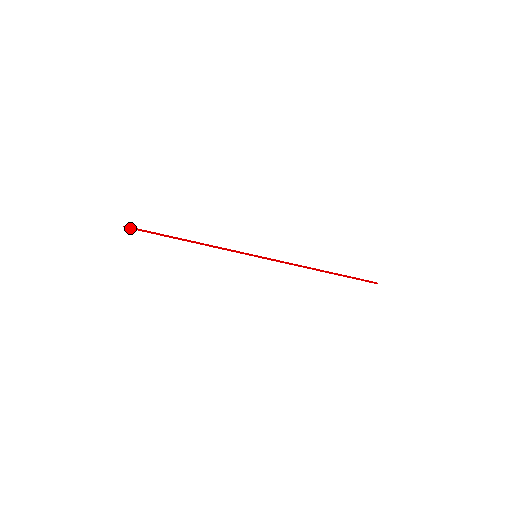
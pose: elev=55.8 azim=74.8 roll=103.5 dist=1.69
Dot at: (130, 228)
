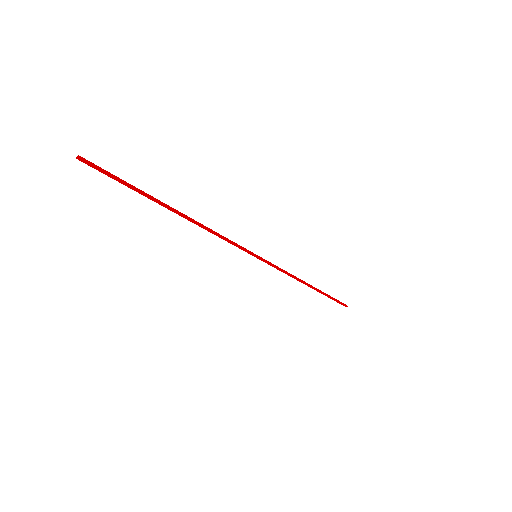
Dot at: (88, 164)
